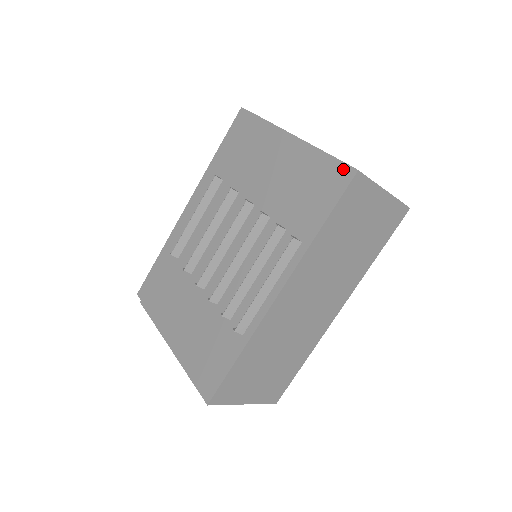
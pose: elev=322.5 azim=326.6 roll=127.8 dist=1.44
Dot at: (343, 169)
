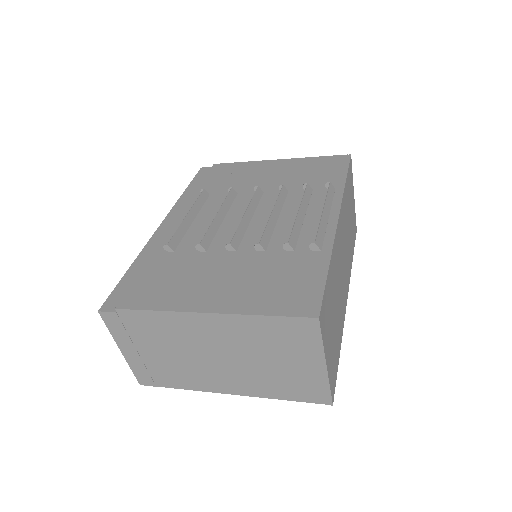
Dot at: (338, 157)
